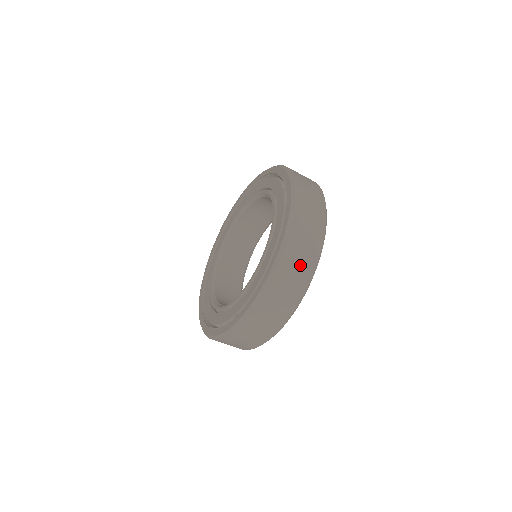
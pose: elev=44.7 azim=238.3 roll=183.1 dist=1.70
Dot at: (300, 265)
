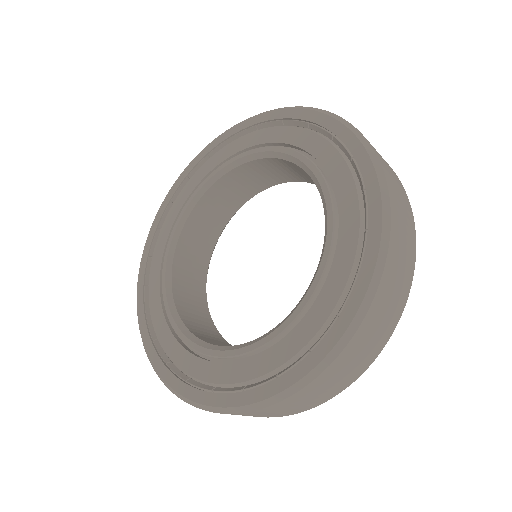
Dot at: (263, 415)
